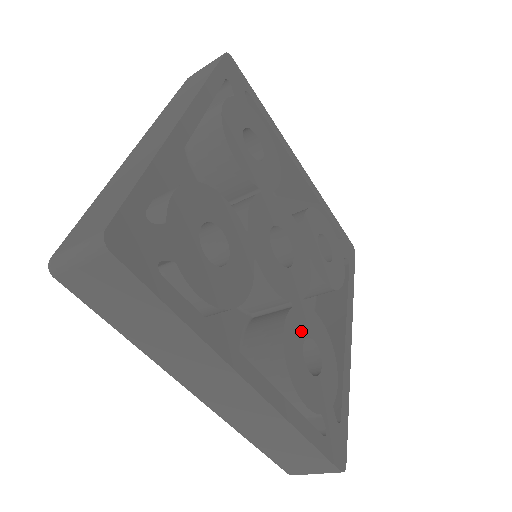
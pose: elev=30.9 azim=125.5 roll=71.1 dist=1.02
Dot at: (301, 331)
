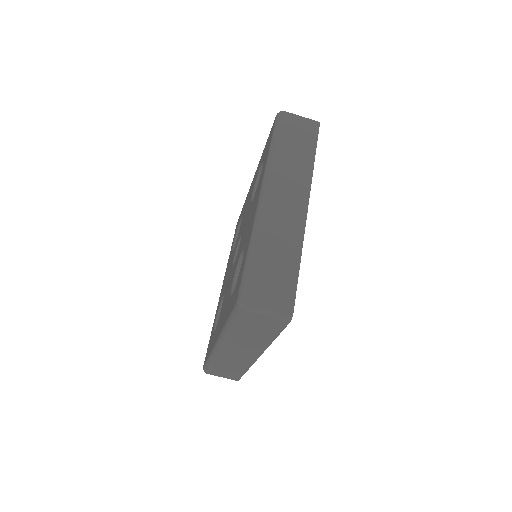
Dot at: occluded
